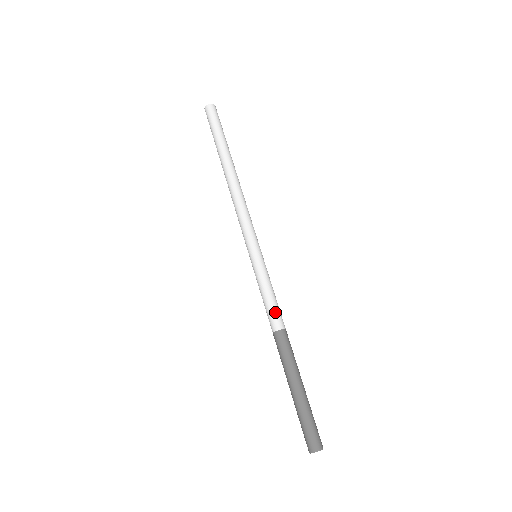
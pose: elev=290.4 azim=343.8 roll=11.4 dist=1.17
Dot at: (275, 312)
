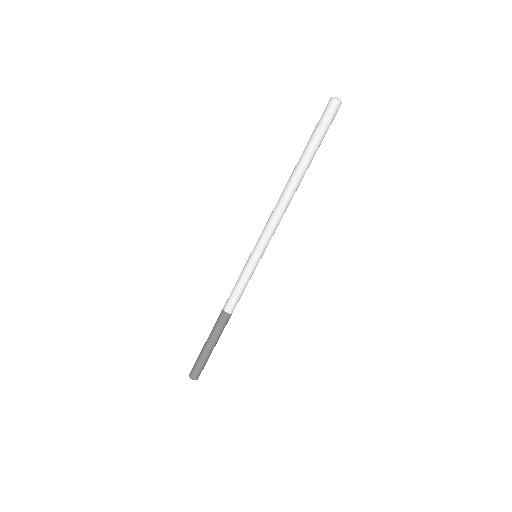
Dot at: (231, 300)
